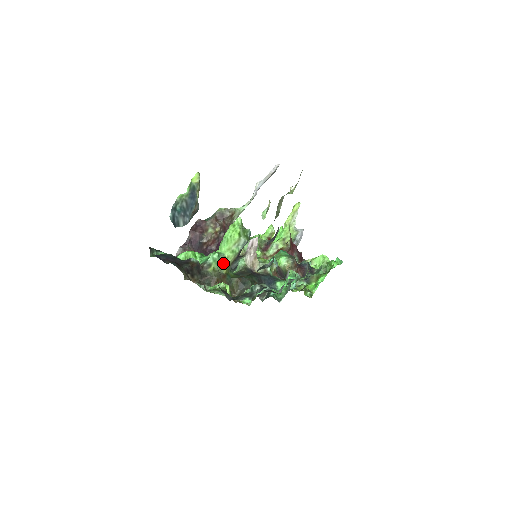
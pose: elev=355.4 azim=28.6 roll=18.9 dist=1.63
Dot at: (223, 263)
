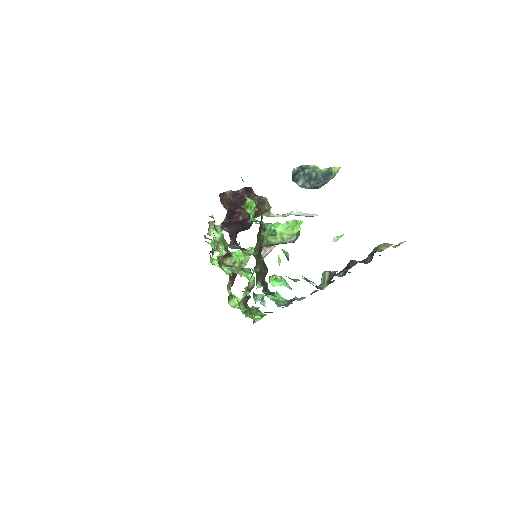
Dot at: (270, 238)
